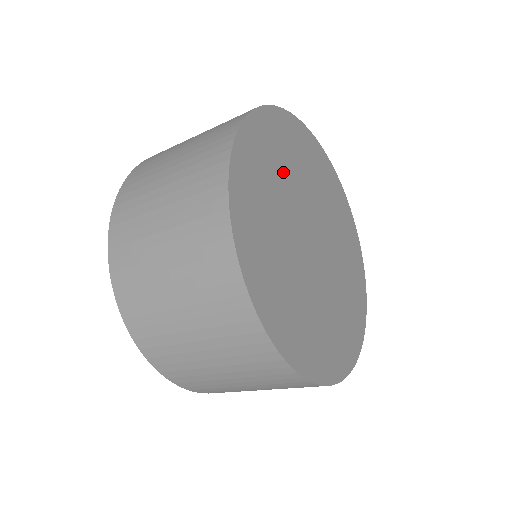
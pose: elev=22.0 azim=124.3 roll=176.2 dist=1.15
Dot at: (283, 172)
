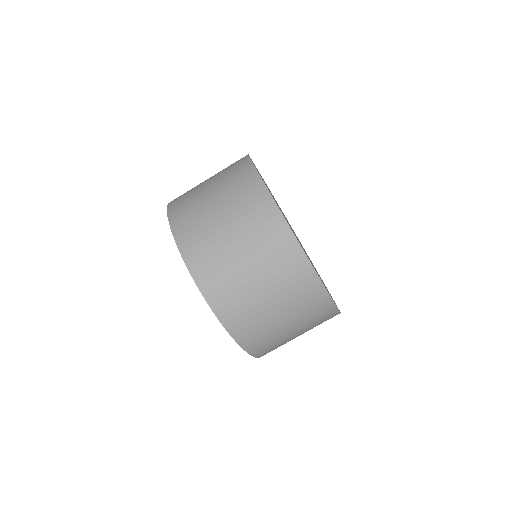
Dot at: occluded
